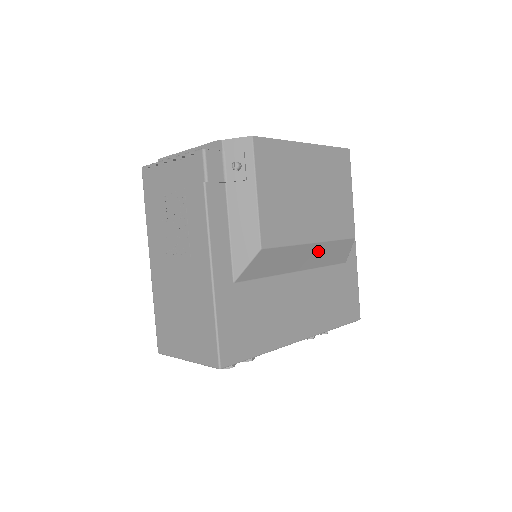
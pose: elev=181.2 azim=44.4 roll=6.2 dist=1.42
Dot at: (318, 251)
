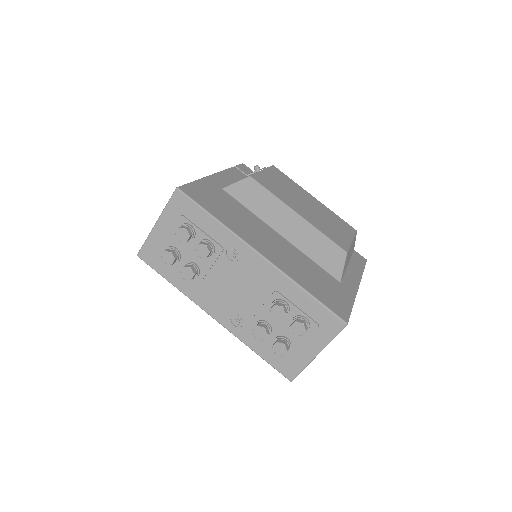
Dot at: (303, 230)
